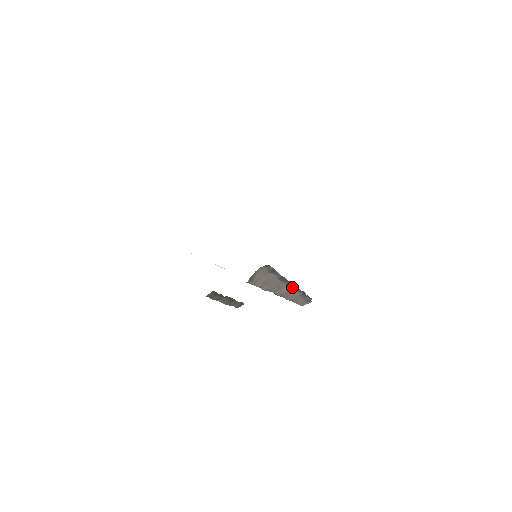
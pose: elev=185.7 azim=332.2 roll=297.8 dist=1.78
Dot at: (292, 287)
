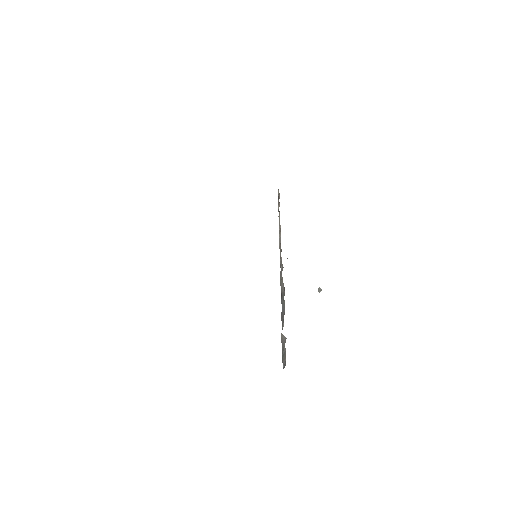
Dot at: occluded
